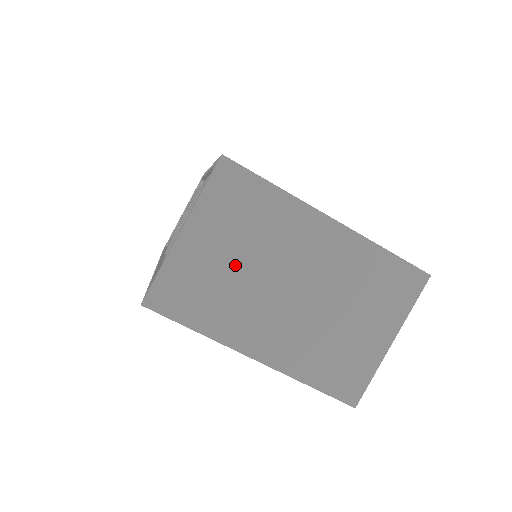
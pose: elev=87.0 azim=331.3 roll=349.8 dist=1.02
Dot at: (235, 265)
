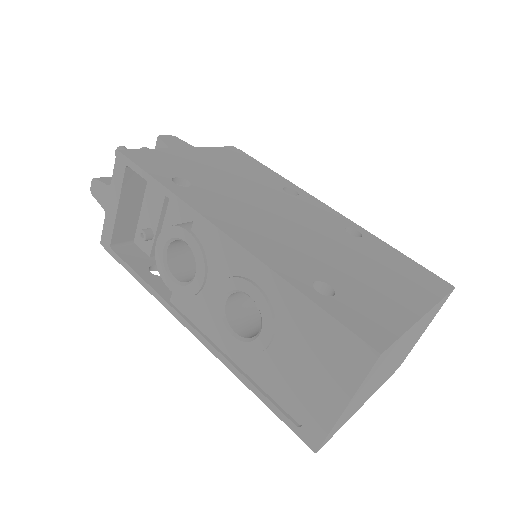
Dot at: (369, 387)
